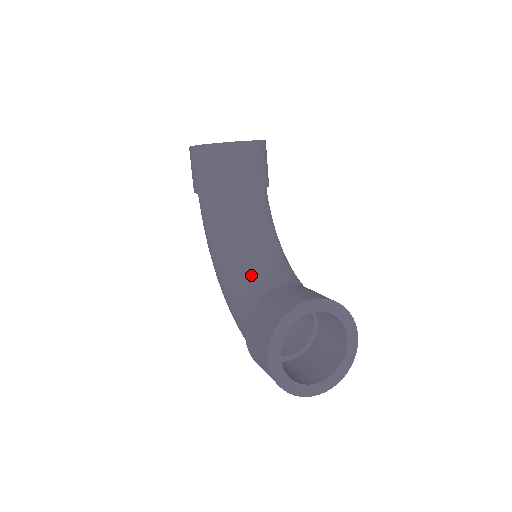
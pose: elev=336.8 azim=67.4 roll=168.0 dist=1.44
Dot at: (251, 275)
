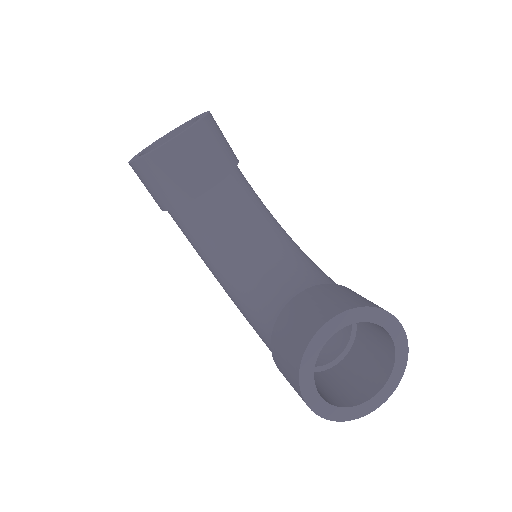
Dot at: (256, 290)
